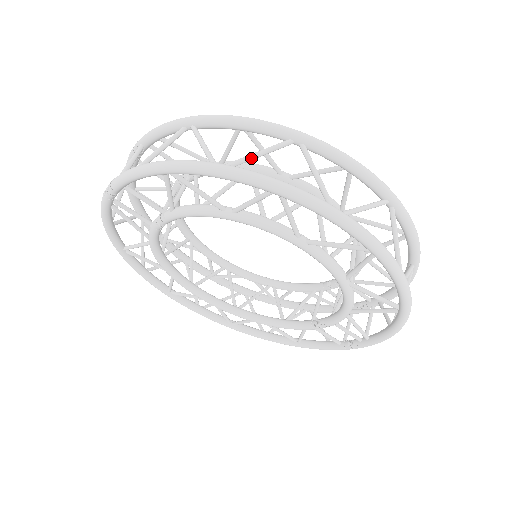
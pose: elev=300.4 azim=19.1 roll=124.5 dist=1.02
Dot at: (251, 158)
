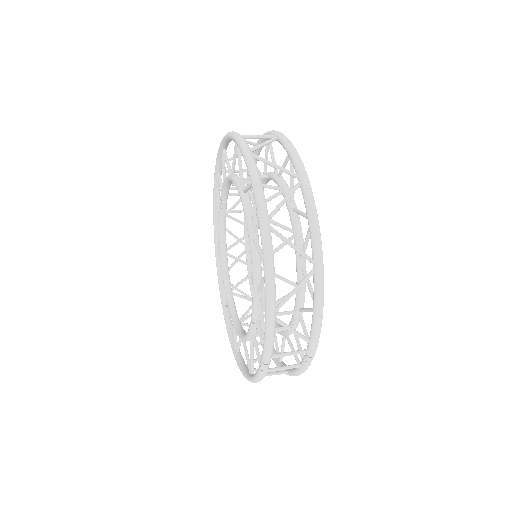
Dot at: (247, 136)
